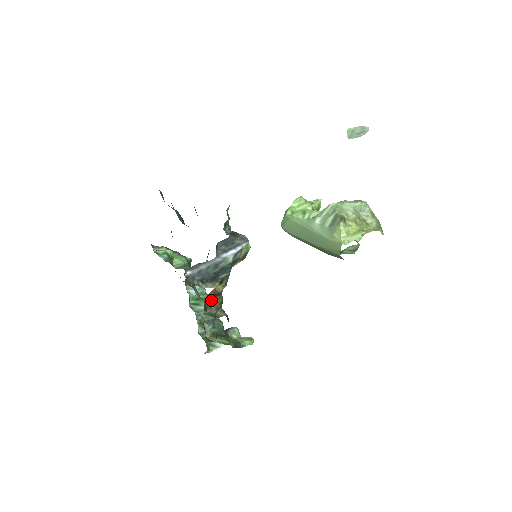
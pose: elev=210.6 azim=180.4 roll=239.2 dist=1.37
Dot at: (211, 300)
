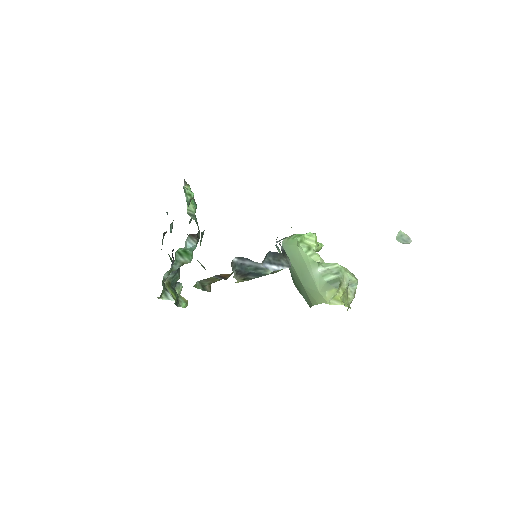
Dot at: (215, 277)
